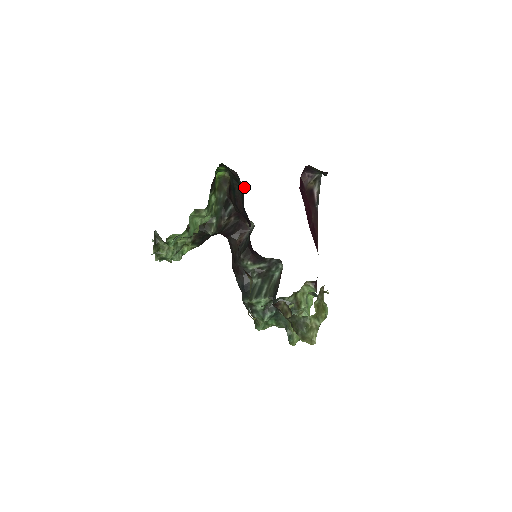
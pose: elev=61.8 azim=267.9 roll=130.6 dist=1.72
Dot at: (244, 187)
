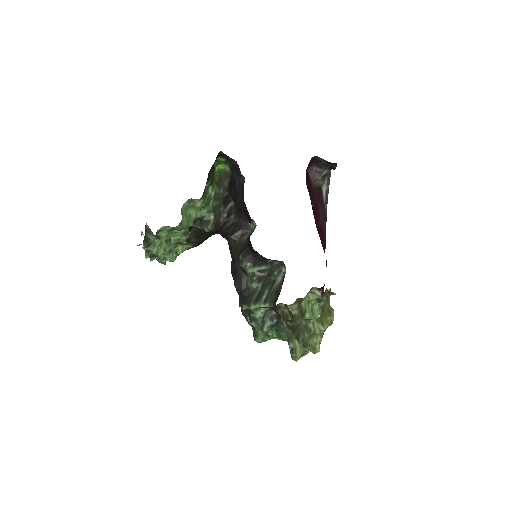
Dot at: occluded
